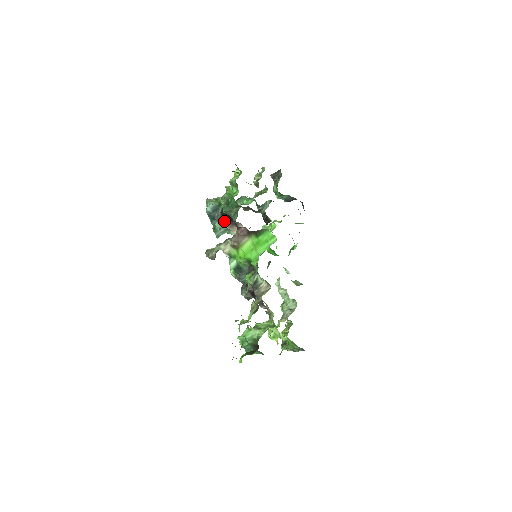
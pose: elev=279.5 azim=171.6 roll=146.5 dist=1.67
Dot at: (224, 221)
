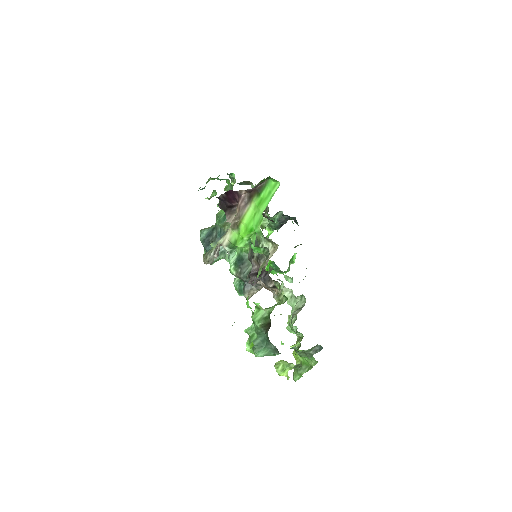
Dot at: occluded
